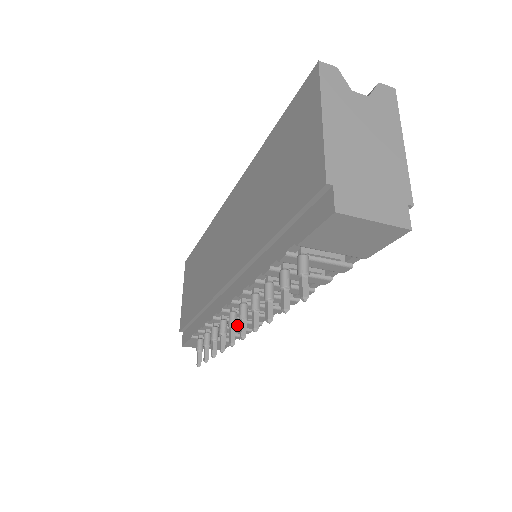
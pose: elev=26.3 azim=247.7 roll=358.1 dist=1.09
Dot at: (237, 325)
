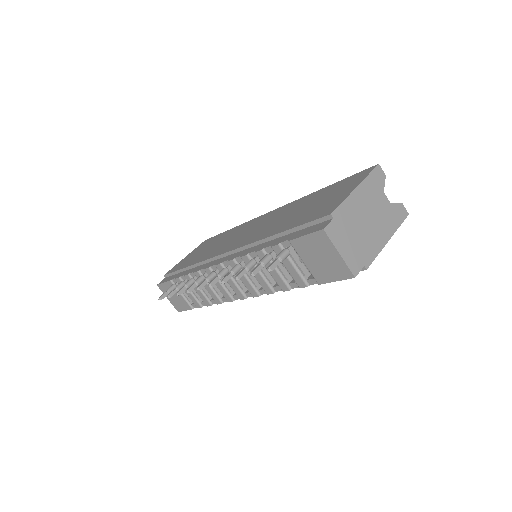
Dot at: (206, 292)
